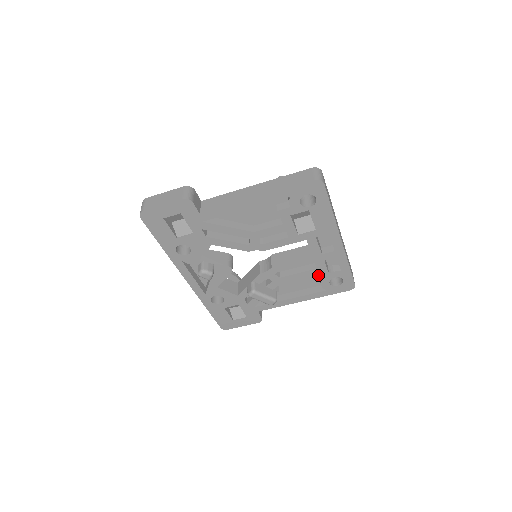
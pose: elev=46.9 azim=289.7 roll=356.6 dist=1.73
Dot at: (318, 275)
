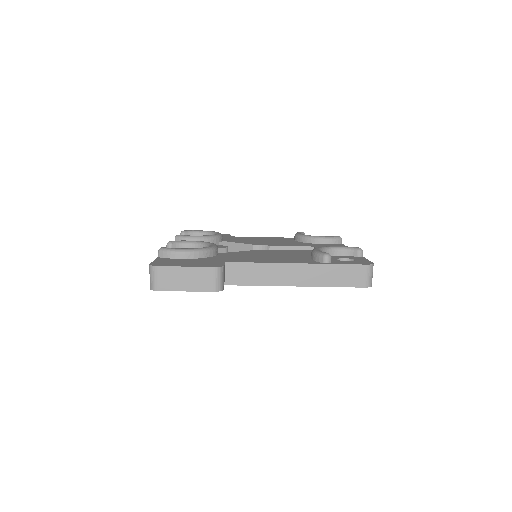
Dot at: occluded
